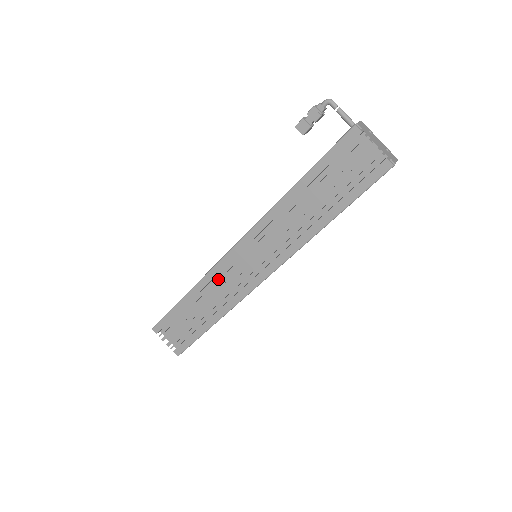
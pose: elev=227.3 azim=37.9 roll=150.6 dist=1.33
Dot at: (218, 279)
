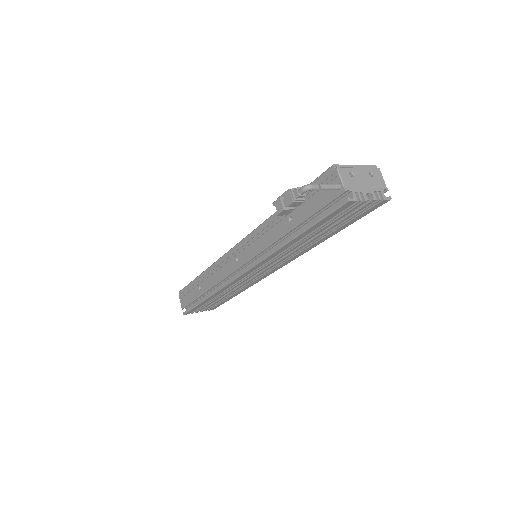
Dot at: occluded
